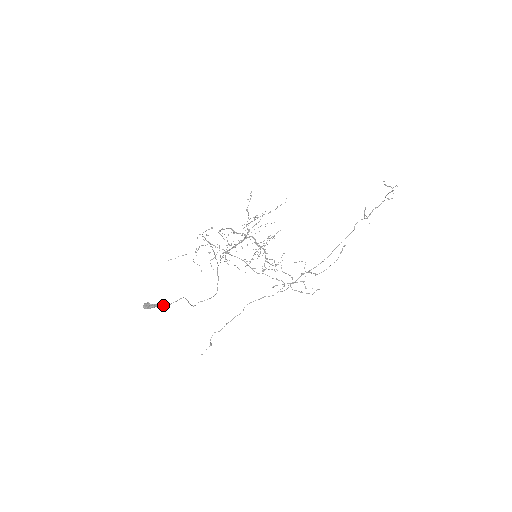
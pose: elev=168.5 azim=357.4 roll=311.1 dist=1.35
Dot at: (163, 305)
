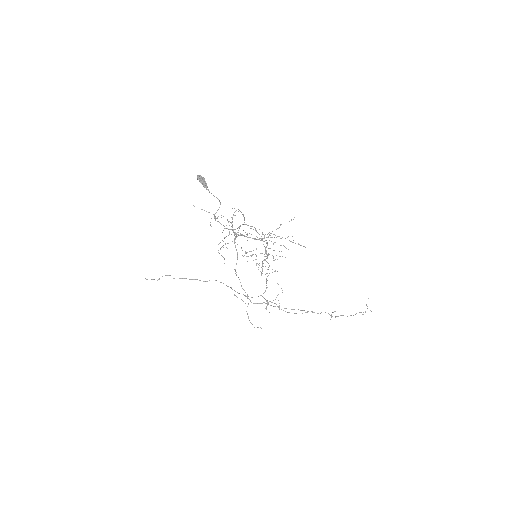
Dot at: occluded
